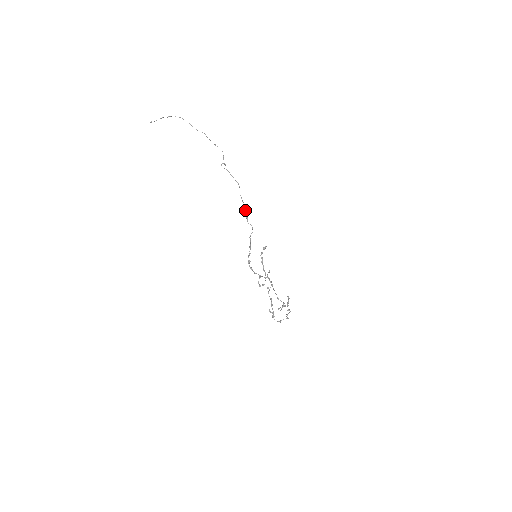
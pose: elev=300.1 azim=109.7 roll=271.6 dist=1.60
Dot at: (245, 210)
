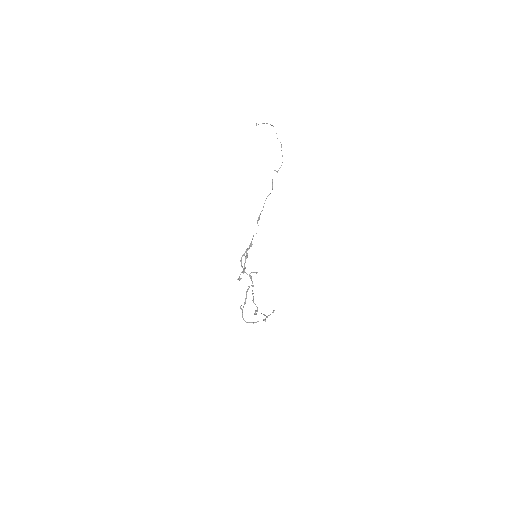
Dot at: (261, 211)
